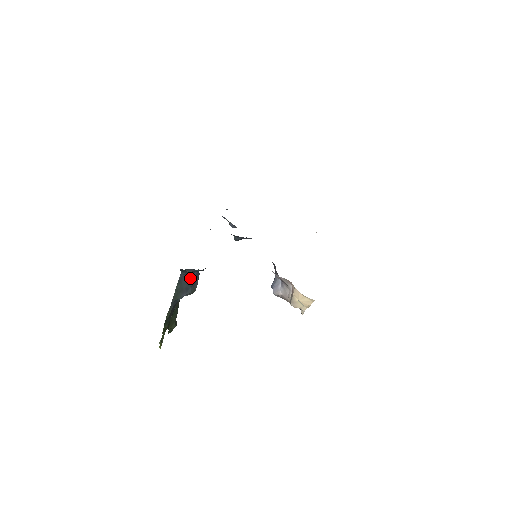
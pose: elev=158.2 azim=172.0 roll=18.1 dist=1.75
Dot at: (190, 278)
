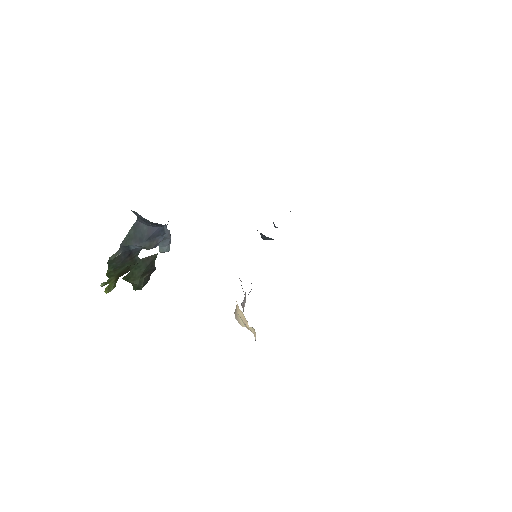
Dot at: (148, 229)
